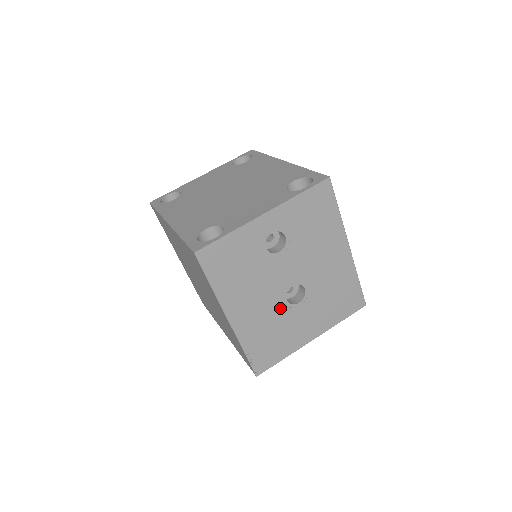
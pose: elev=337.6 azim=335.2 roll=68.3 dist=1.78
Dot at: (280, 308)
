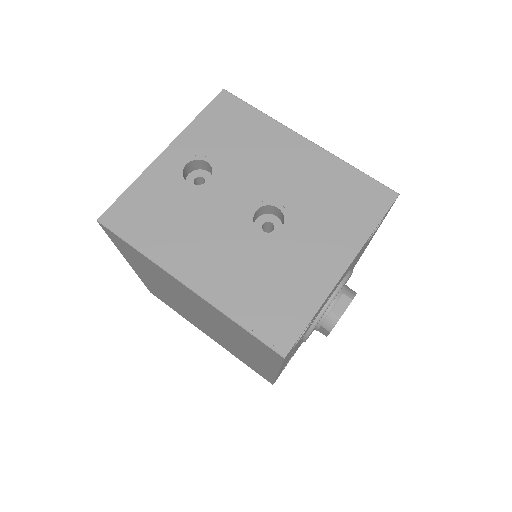
Dot at: (256, 244)
